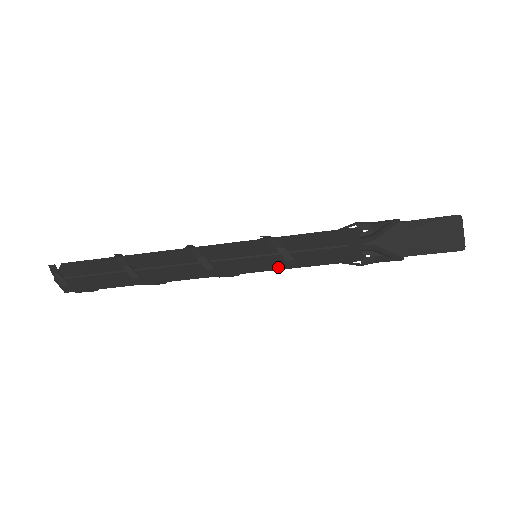
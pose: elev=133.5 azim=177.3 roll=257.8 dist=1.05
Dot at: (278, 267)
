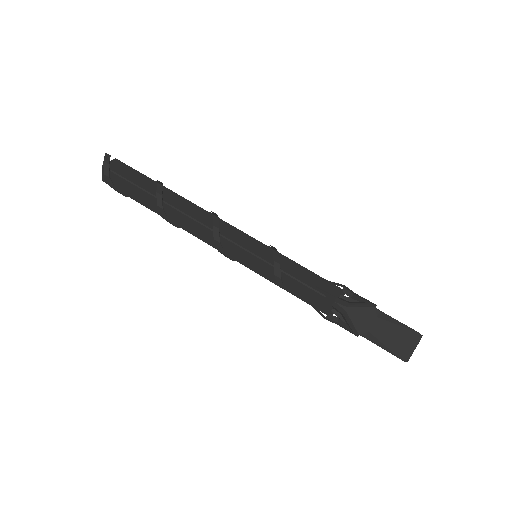
Dot at: (266, 275)
